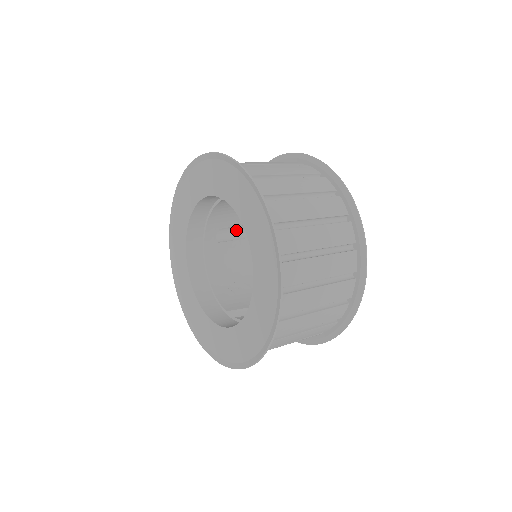
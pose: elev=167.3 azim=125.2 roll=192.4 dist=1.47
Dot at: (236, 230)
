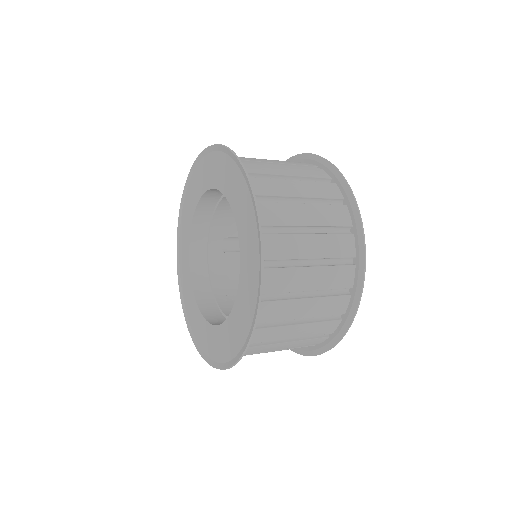
Dot at: occluded
